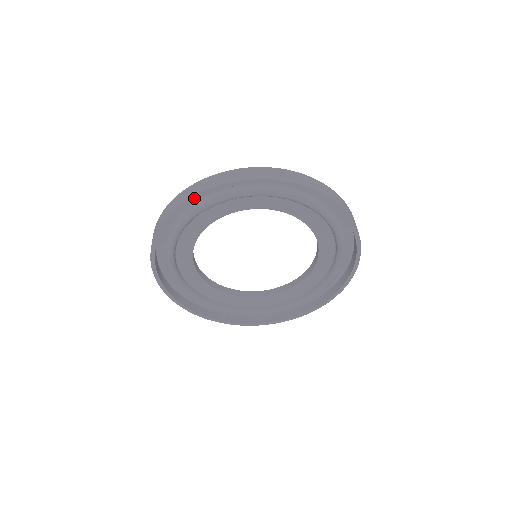
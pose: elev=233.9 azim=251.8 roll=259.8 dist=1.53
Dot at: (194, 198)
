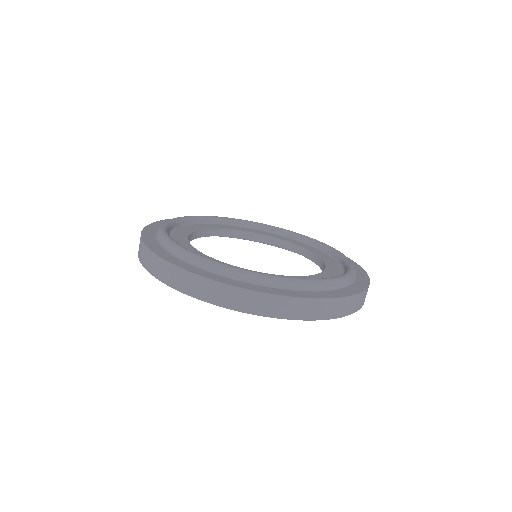
Dot at: (251, 313)
